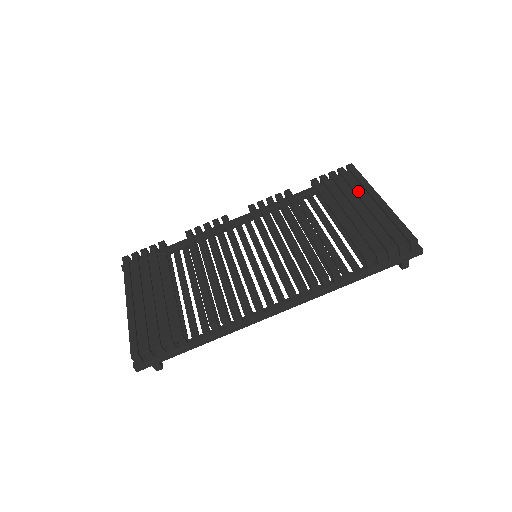
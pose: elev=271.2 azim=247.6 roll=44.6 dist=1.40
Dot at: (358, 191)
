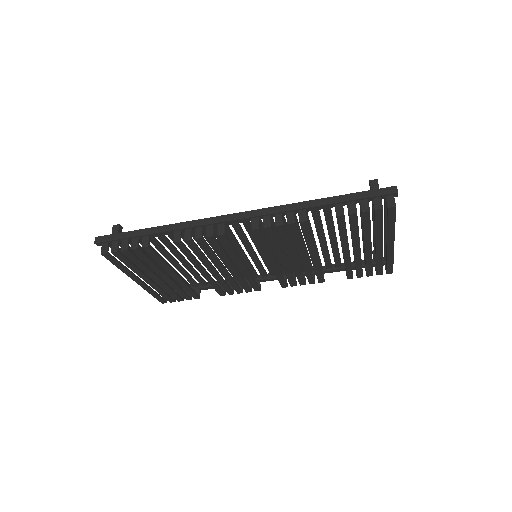
Dot at: (378, 237)
